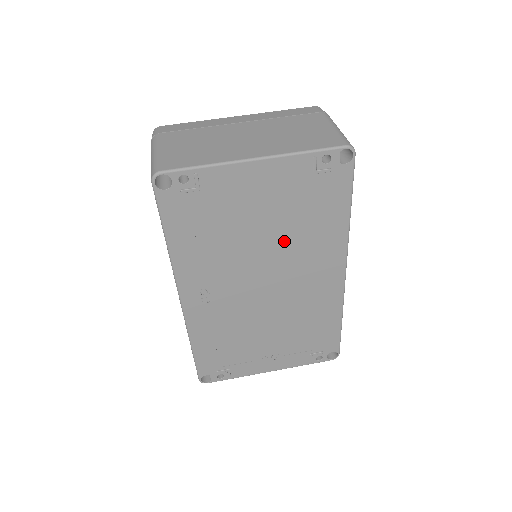
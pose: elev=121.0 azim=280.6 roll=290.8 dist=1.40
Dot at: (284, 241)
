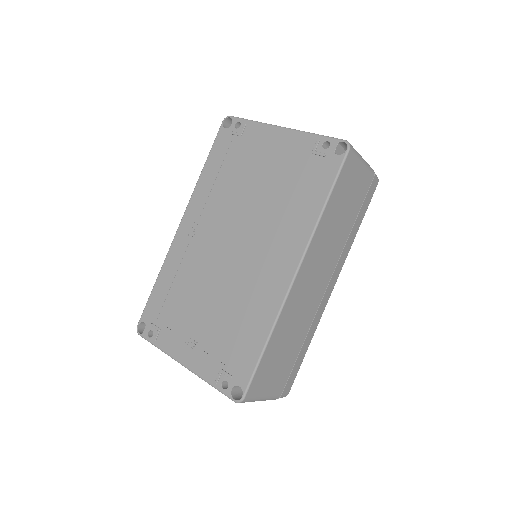
Dot at: (266, 207)
